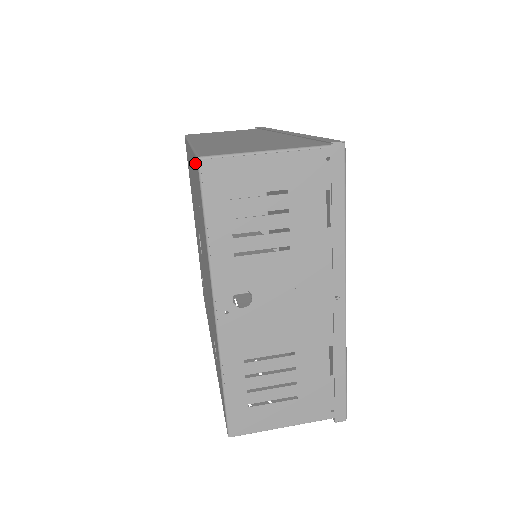
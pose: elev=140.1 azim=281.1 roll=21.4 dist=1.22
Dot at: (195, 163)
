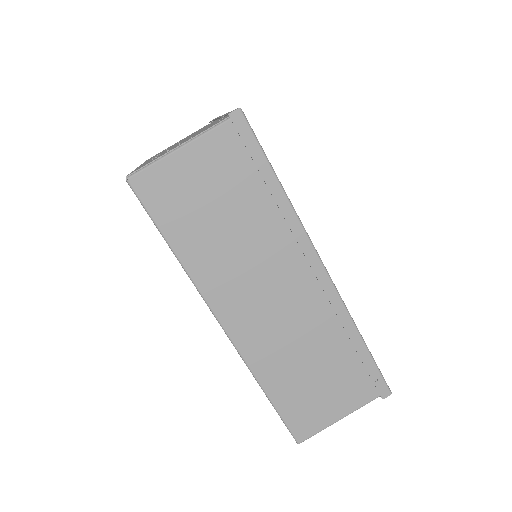
Dot at: occluded
